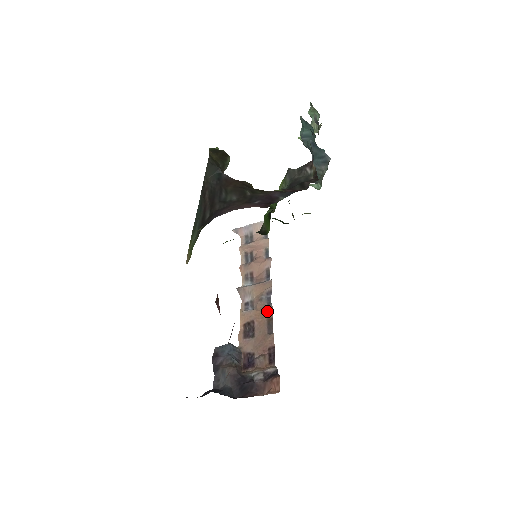
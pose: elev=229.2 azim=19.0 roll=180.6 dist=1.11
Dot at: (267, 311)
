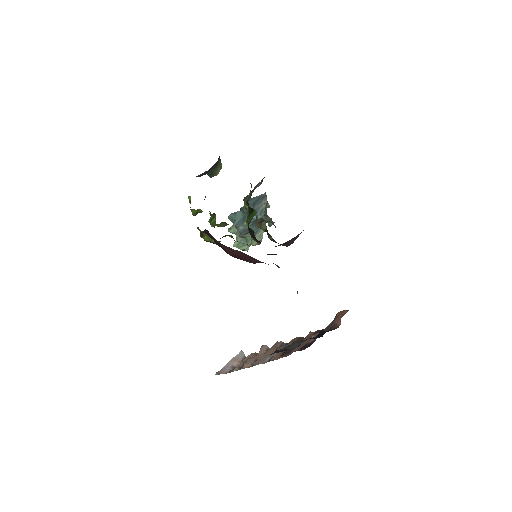
Dot at: (291, 341)
